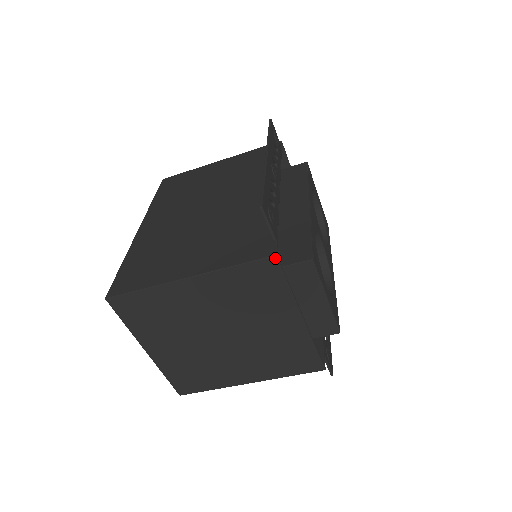
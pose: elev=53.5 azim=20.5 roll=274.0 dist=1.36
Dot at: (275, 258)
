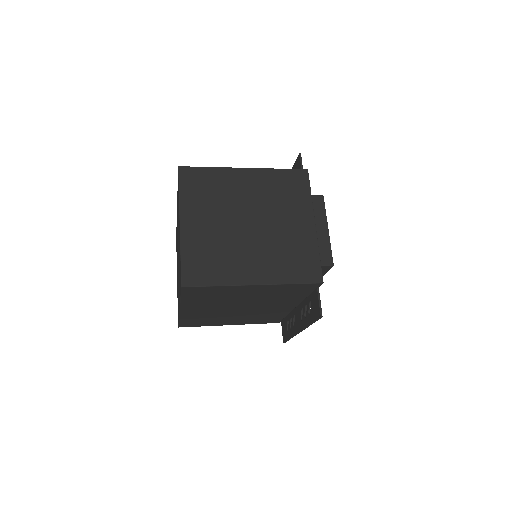
Dot at: (307, 171)
